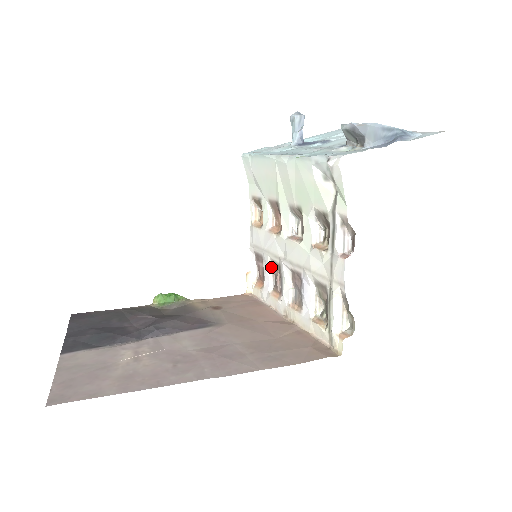
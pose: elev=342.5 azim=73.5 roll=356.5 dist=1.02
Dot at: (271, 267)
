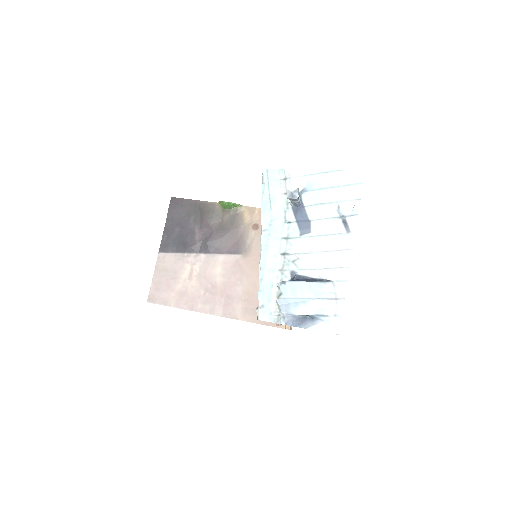
Dot at: occluded
